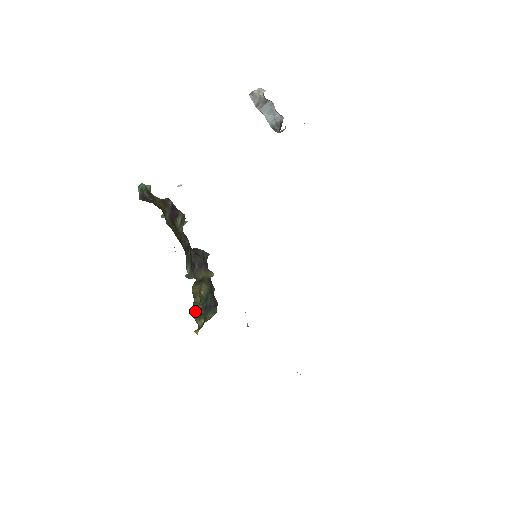
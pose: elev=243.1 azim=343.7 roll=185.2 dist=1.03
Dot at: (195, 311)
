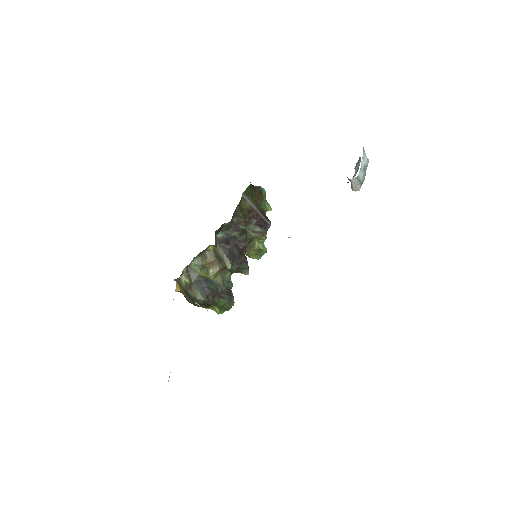
Dot at: (192, 265)
